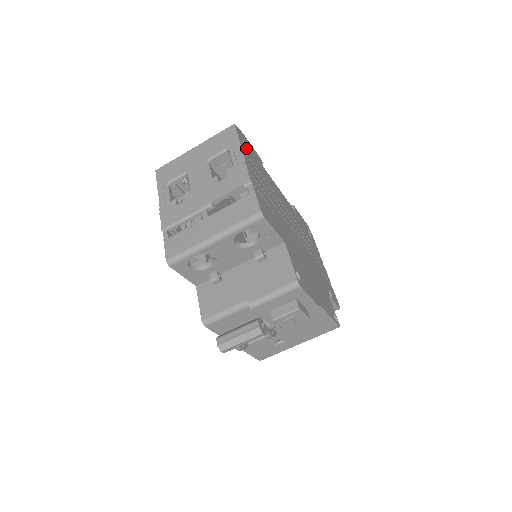
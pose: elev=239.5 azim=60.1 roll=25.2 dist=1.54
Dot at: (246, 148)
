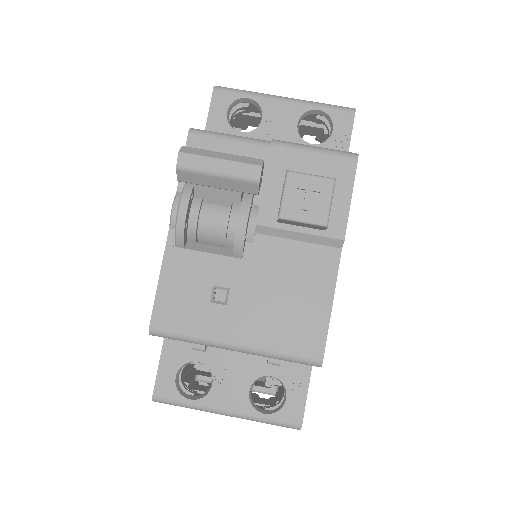
Dot at: occluded
